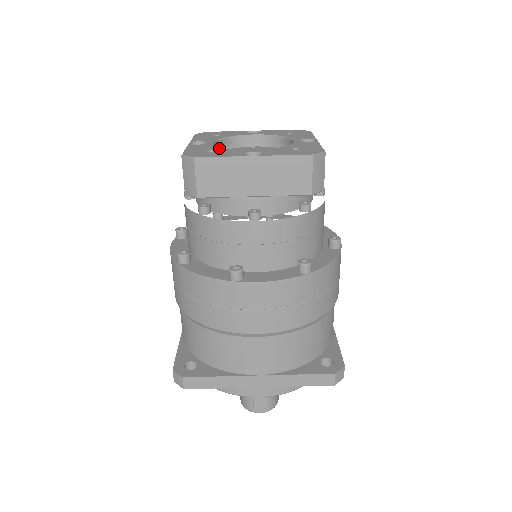
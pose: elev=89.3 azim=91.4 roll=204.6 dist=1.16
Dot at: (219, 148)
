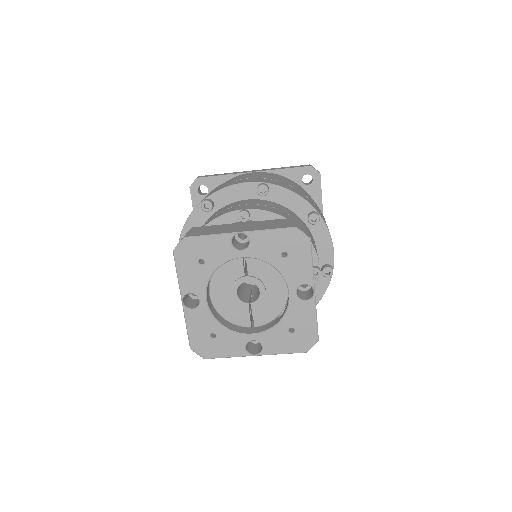
Dot at: (218, 327)
